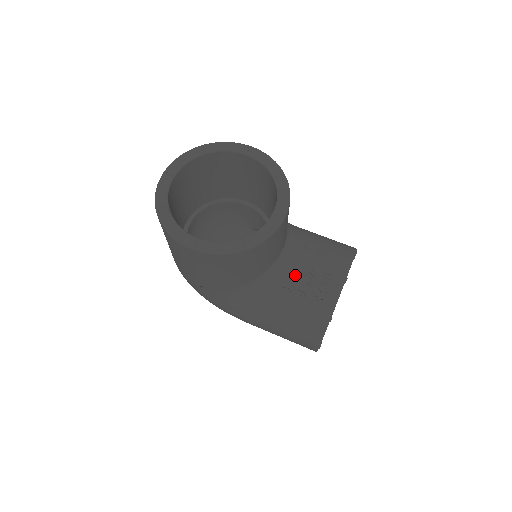
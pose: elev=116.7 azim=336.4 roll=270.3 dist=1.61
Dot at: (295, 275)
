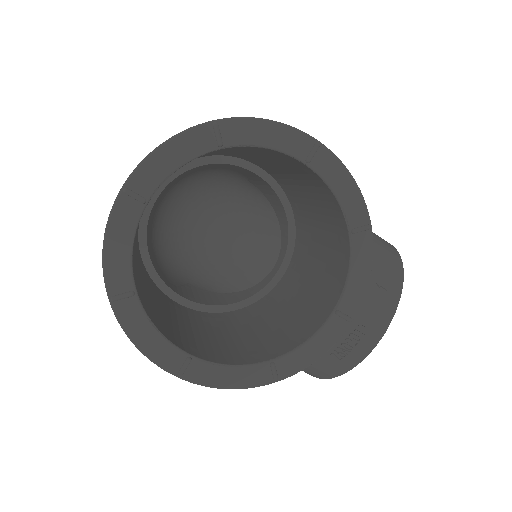
Dot at: occluded
